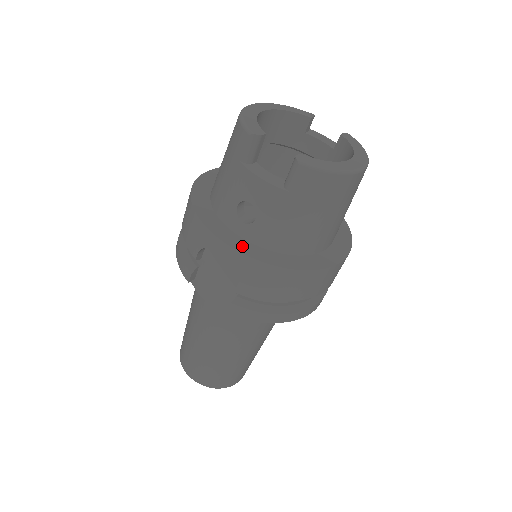
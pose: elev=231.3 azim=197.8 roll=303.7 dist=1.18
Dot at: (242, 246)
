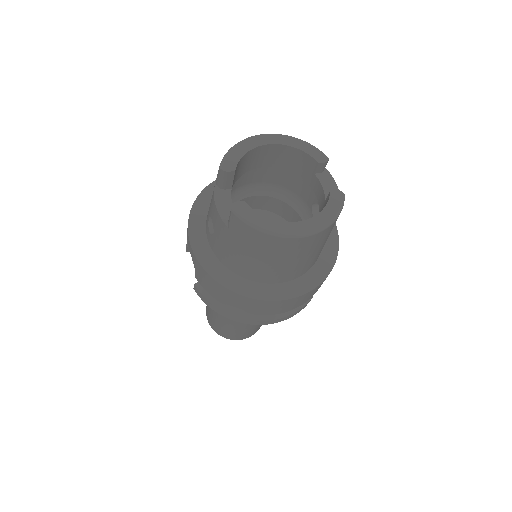
Dot at: (201, 249)
